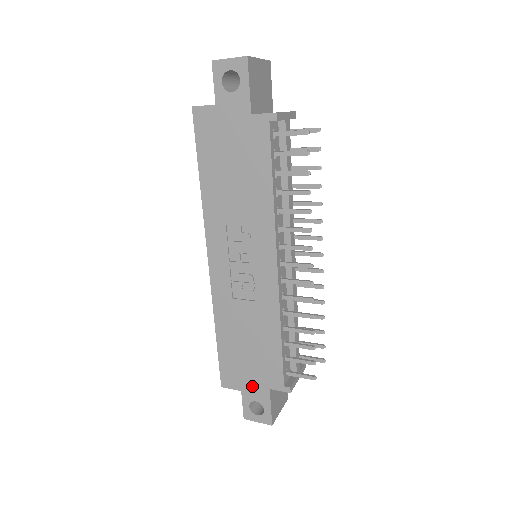
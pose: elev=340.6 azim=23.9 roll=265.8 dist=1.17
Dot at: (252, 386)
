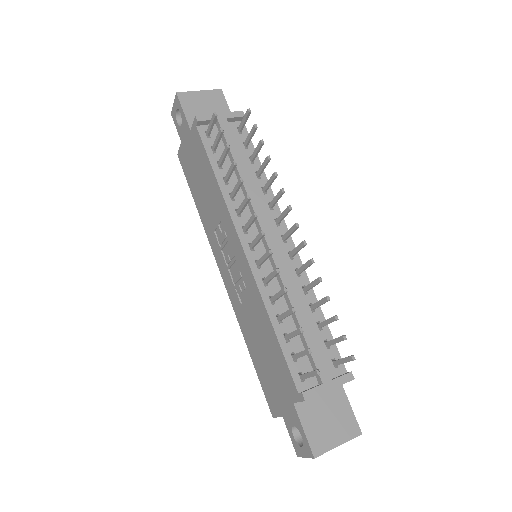
Dot at: (284, 405)
